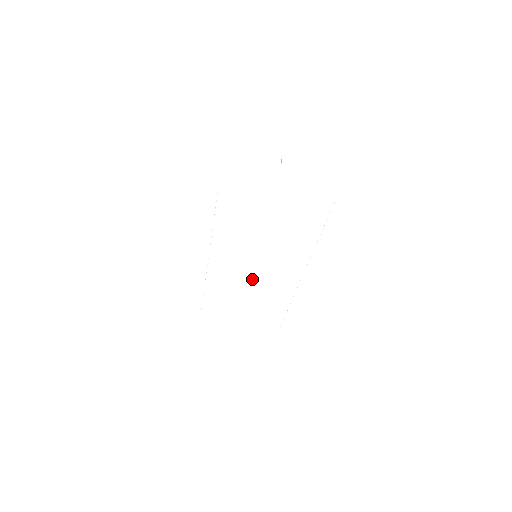
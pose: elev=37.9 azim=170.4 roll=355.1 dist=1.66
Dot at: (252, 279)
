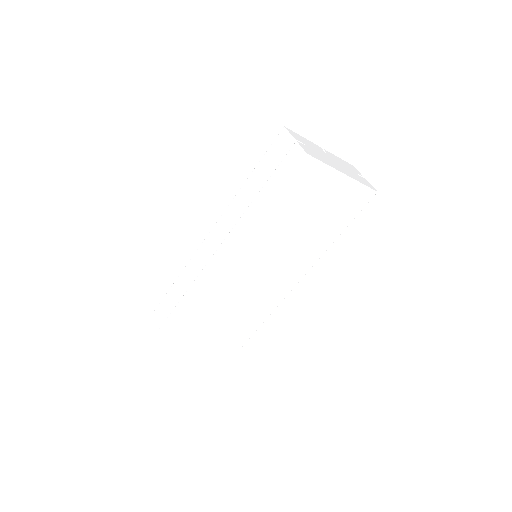
Dot at: (259, 279)
